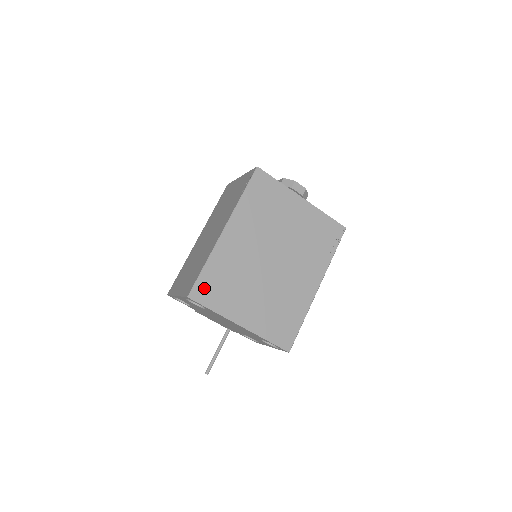
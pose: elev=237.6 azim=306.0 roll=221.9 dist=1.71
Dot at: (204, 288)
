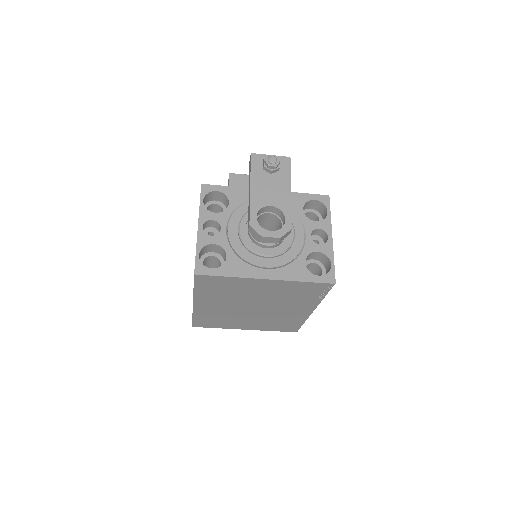
Dot at: (201, 323)
